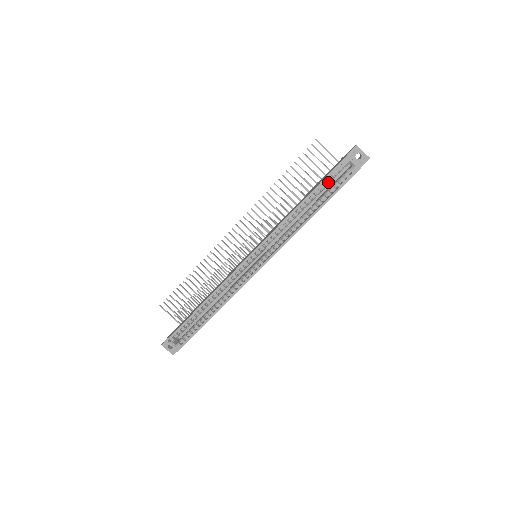
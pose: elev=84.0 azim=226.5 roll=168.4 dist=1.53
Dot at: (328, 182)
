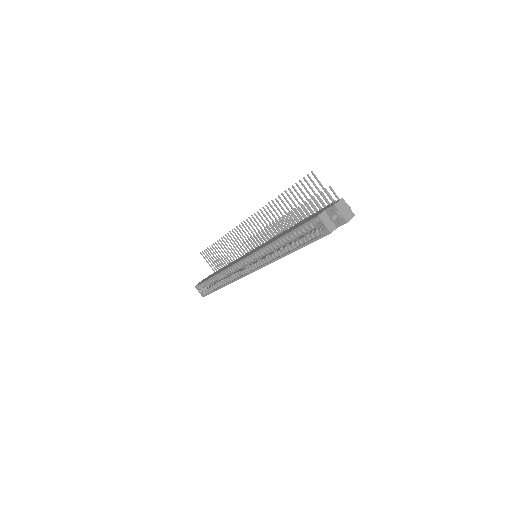
Dot at: (302, 231)
